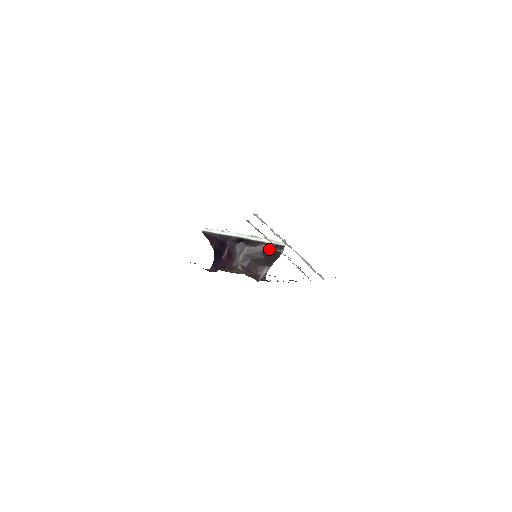
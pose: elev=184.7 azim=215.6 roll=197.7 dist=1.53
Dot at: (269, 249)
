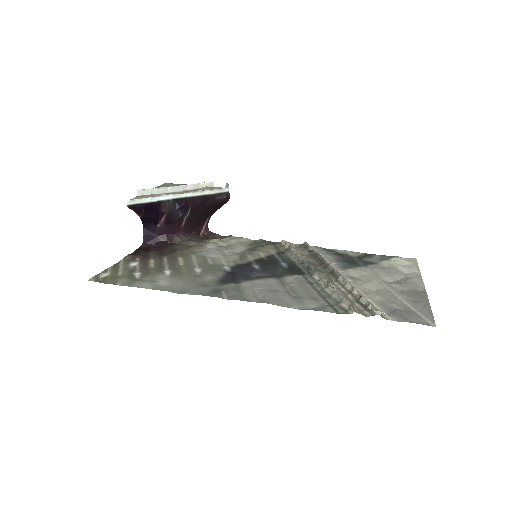
Dot at: (214, 201)
